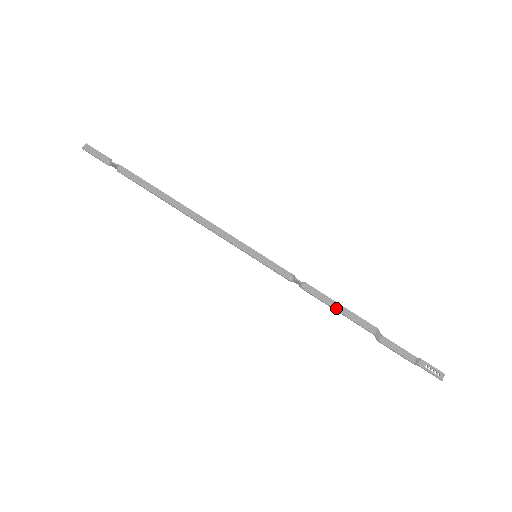
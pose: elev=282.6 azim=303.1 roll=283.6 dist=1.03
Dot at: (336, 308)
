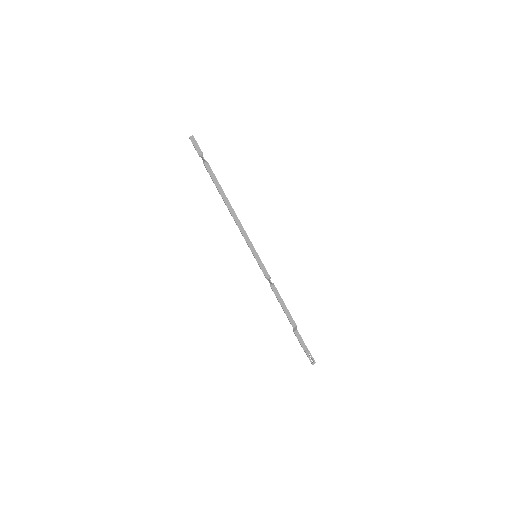
Dot at: (282, 305)
